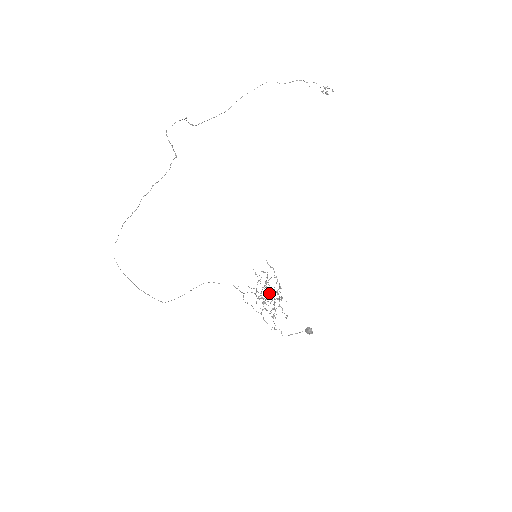
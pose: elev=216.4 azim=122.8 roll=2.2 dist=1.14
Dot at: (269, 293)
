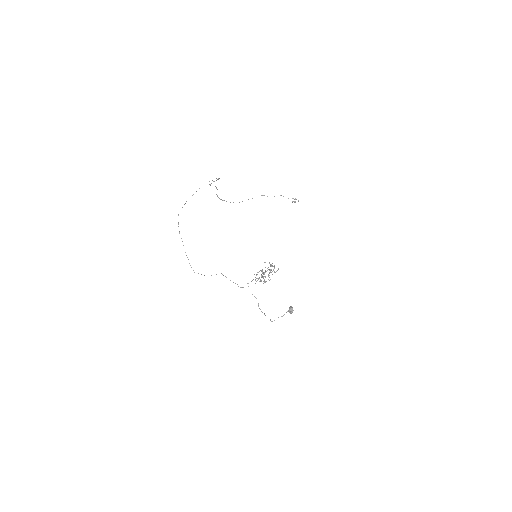
Dot at: (265, 272)
